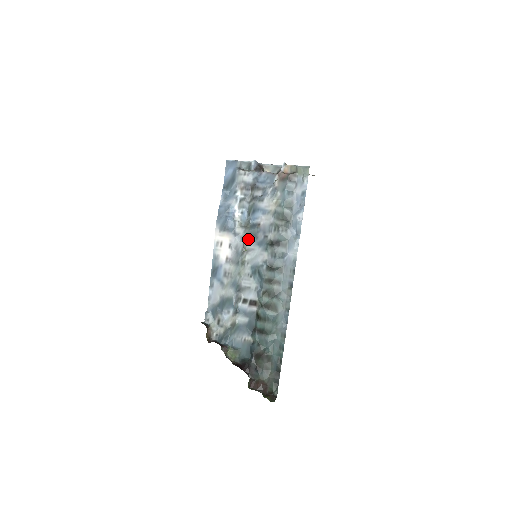
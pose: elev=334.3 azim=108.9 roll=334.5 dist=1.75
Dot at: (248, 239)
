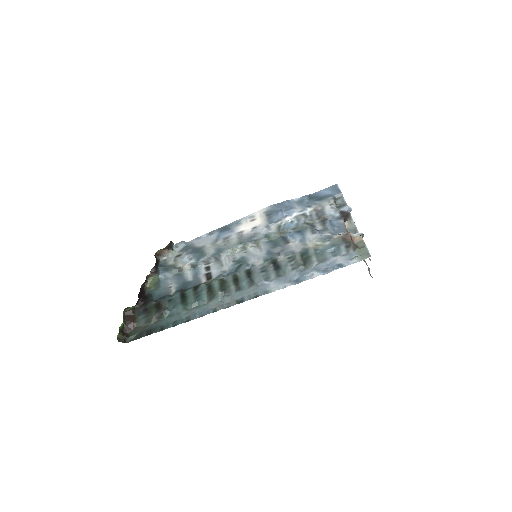
Dot at: (269, 241)
